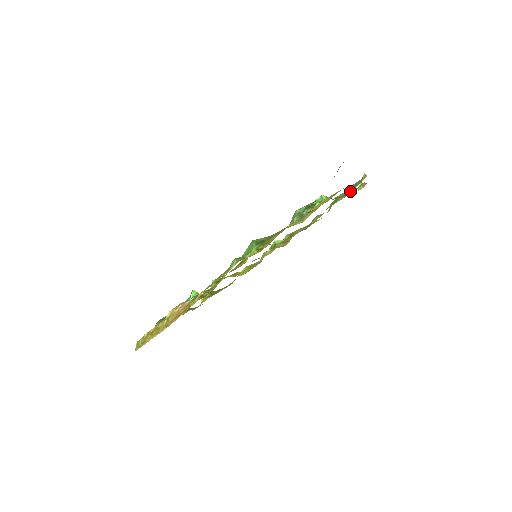
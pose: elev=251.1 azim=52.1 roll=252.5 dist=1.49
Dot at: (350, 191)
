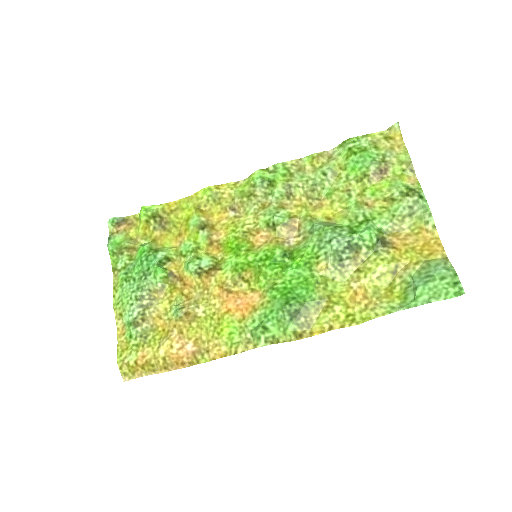
Dot at: (405, 230)
